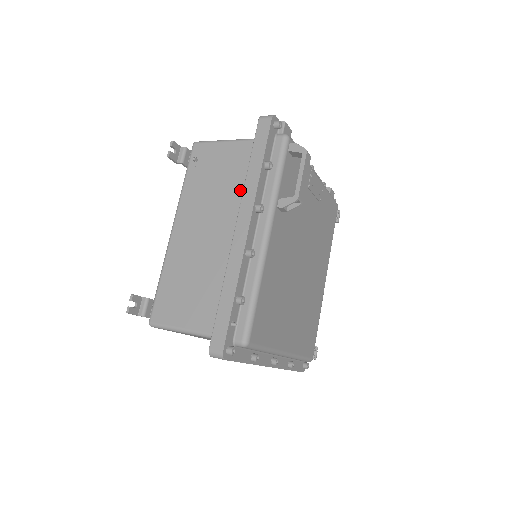
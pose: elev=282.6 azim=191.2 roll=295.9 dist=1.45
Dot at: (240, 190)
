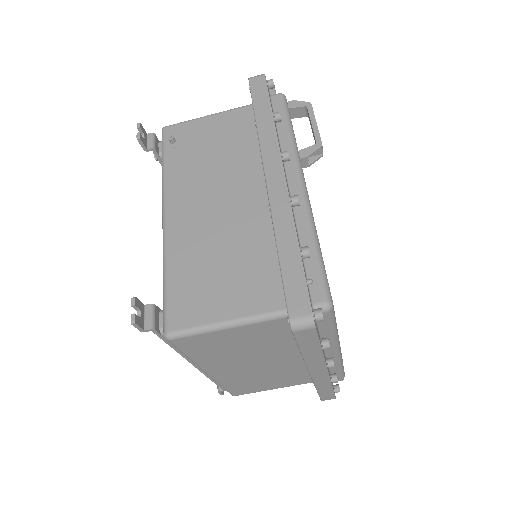
Dot at: (246, 153)
